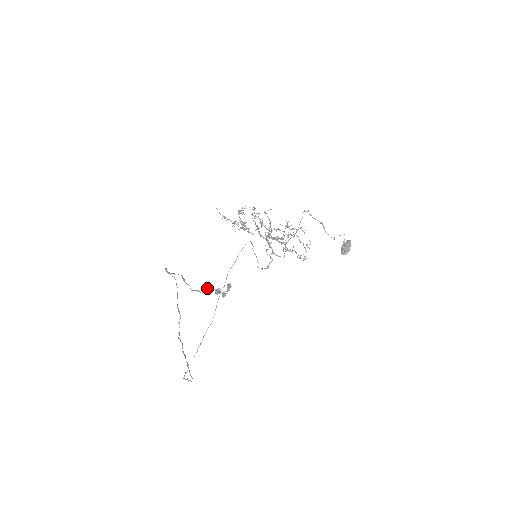
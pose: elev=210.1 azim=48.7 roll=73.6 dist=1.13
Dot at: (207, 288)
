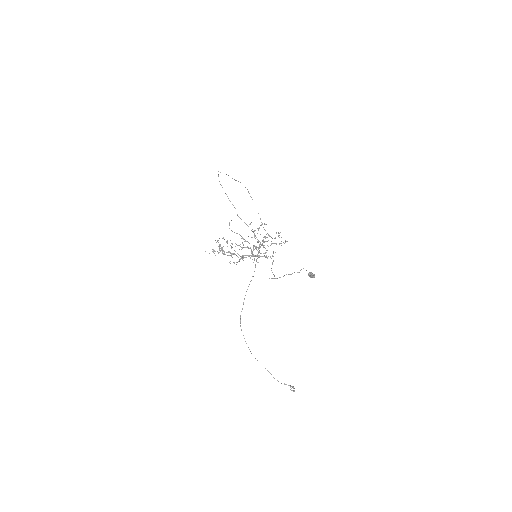
Dot at: occluded
